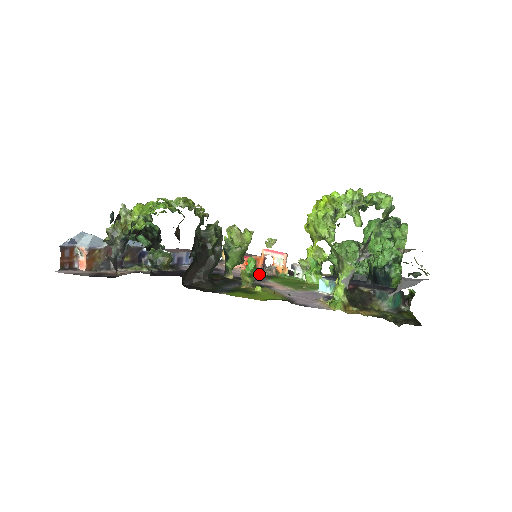
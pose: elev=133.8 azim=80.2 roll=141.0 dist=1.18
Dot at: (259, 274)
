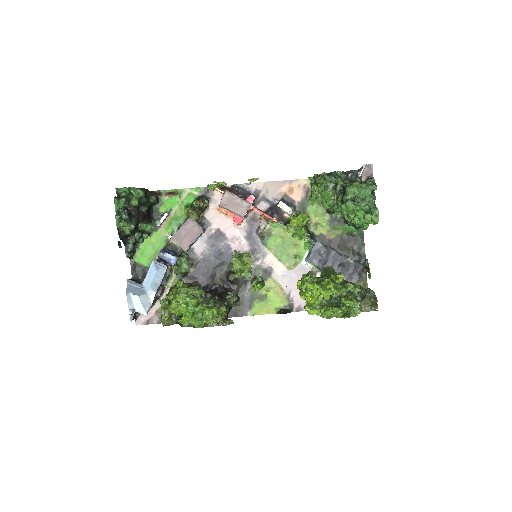
Dot at: (254, 229)
